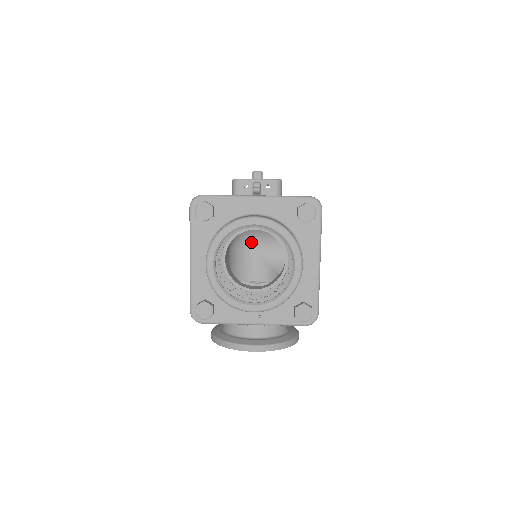
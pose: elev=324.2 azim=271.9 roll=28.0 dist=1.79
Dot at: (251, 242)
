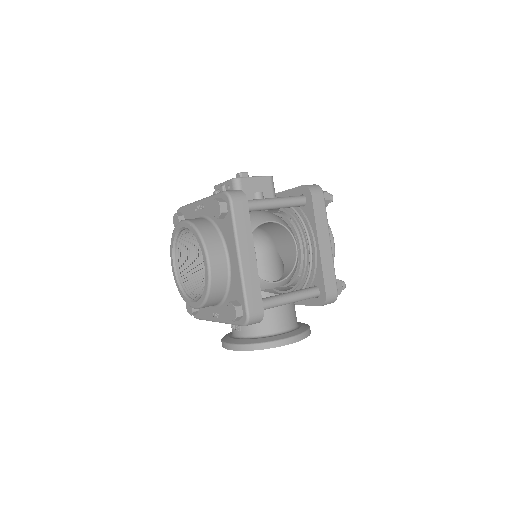
Dot at: (270, 242)
